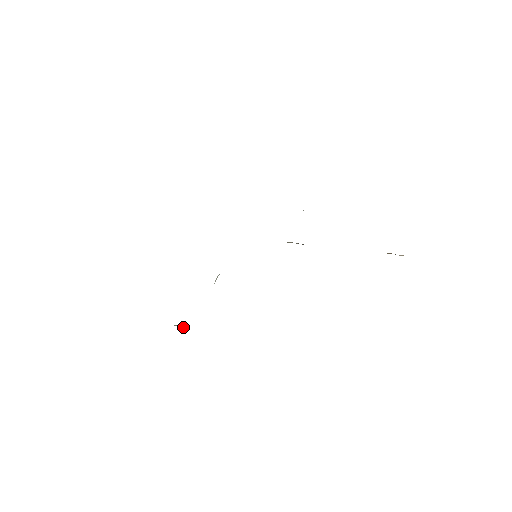
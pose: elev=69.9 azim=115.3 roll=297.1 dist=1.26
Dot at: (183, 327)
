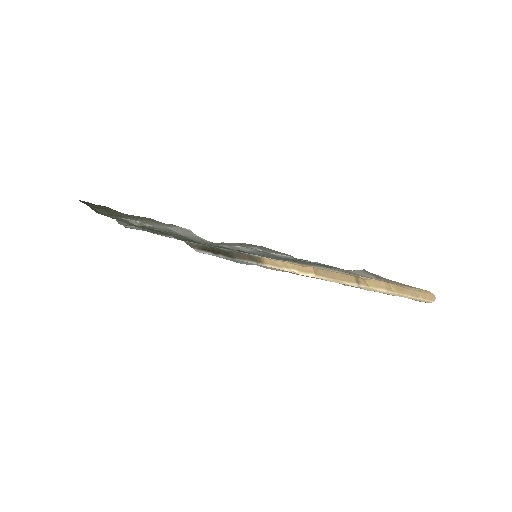
Dot at: (165, 231)
